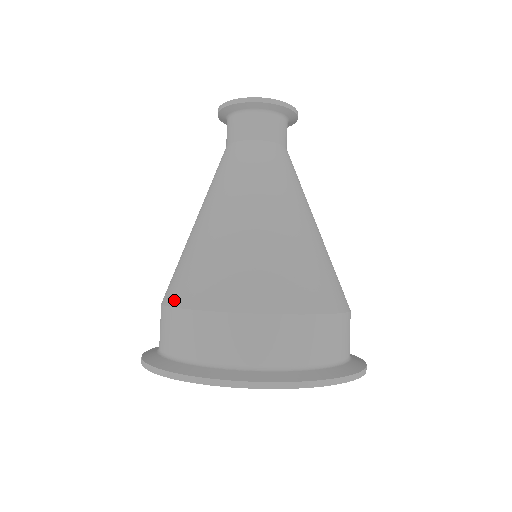
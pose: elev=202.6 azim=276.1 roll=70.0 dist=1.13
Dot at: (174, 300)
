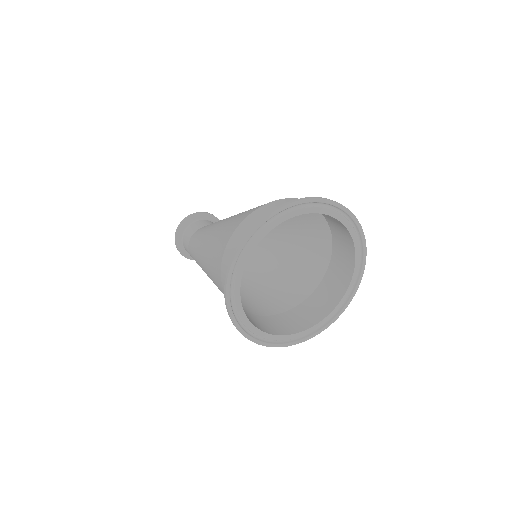
Dot at: occluded
